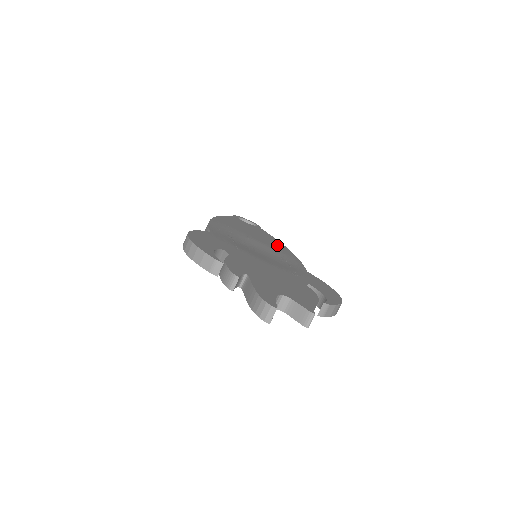
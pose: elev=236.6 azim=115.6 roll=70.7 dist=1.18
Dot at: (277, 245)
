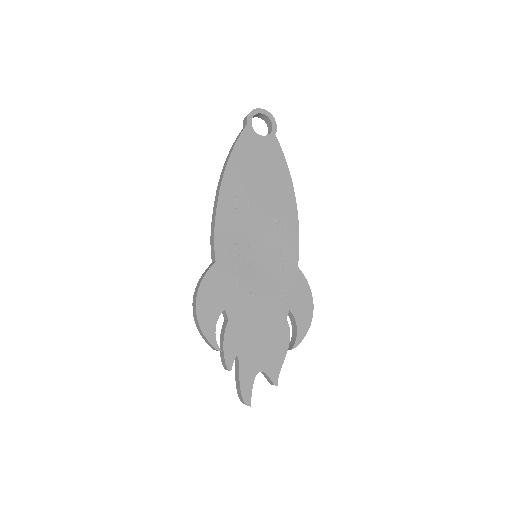
Dot at: (283, 200)
